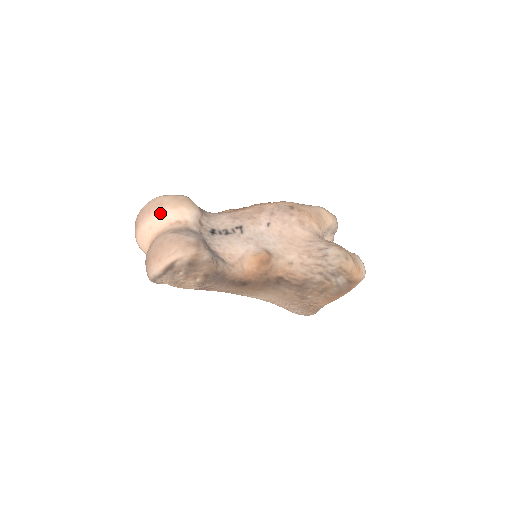
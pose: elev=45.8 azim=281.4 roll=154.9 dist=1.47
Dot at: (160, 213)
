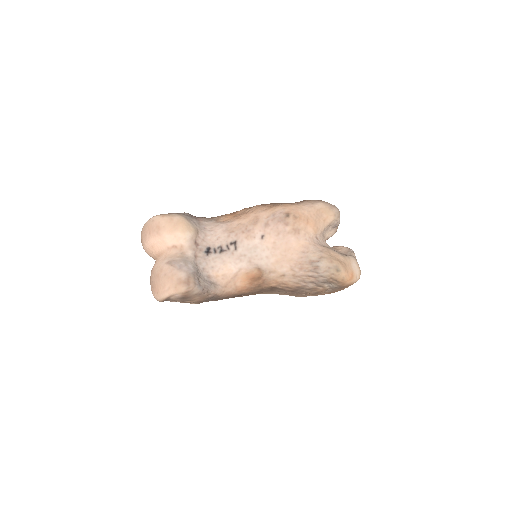
Dot at: (158, 237)
